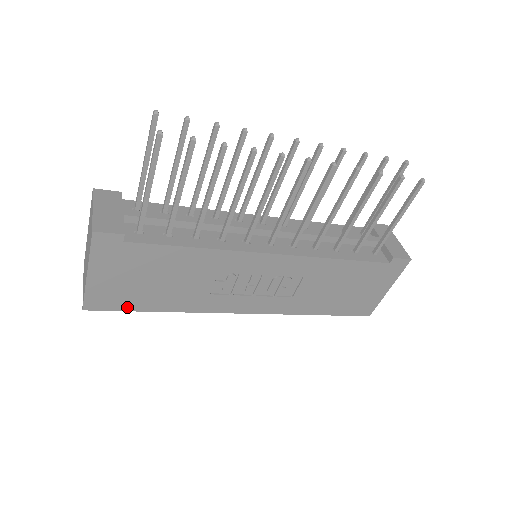
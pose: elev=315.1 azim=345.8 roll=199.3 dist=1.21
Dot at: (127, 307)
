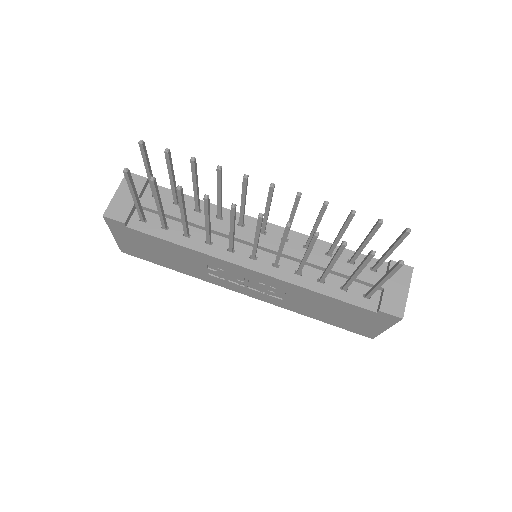
Dot at: (150, 260)
